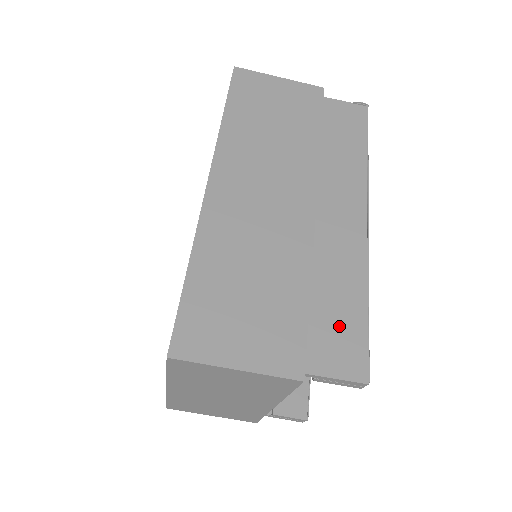
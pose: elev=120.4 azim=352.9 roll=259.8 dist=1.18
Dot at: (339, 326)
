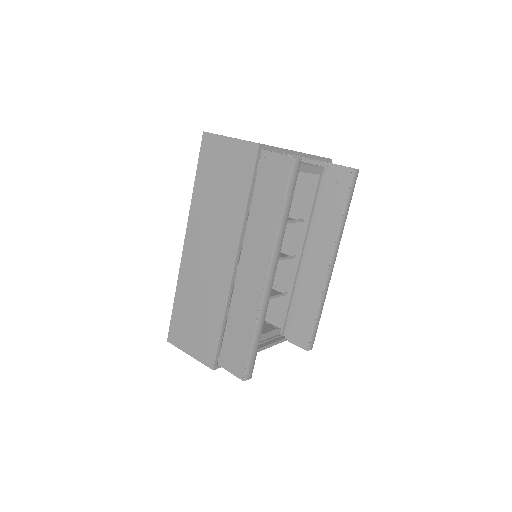
Dot at: (237, 346)
